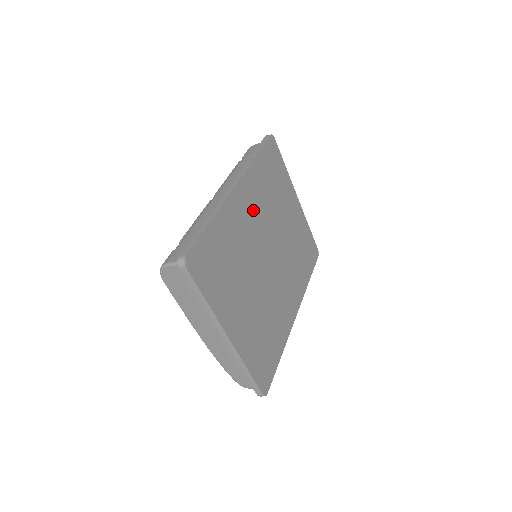
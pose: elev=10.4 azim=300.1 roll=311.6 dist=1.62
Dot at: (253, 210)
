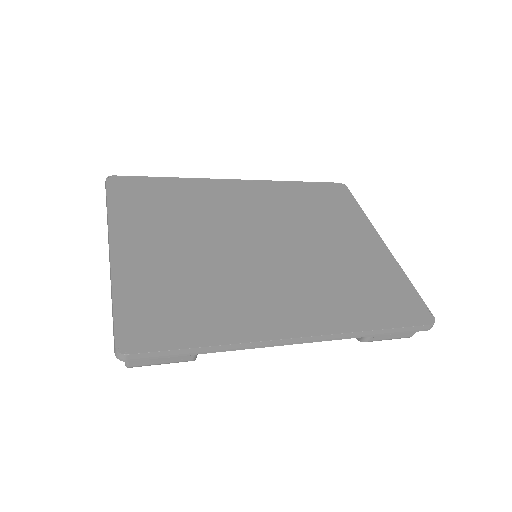
Dot at: (256, 204)
